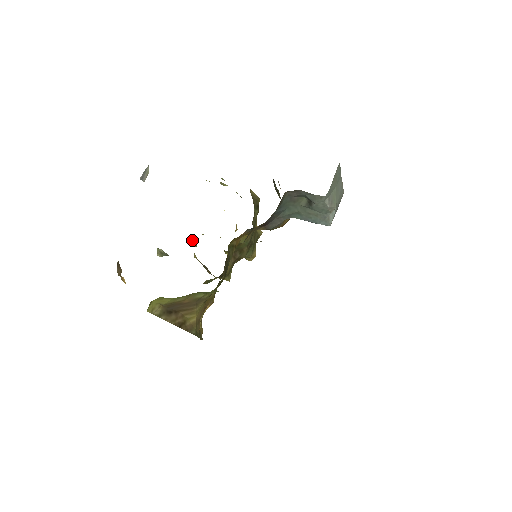
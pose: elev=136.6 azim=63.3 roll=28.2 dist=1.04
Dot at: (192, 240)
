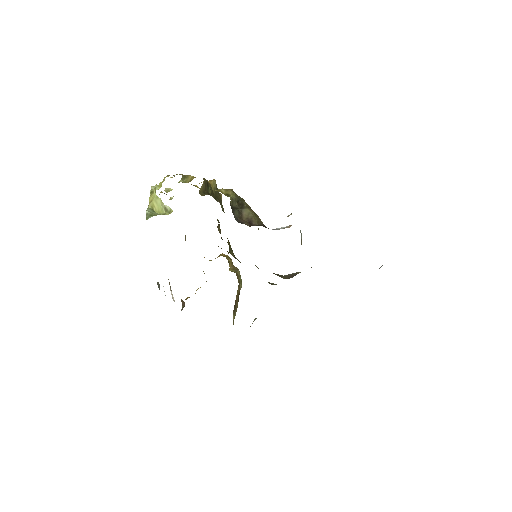
Dot at: occluded
